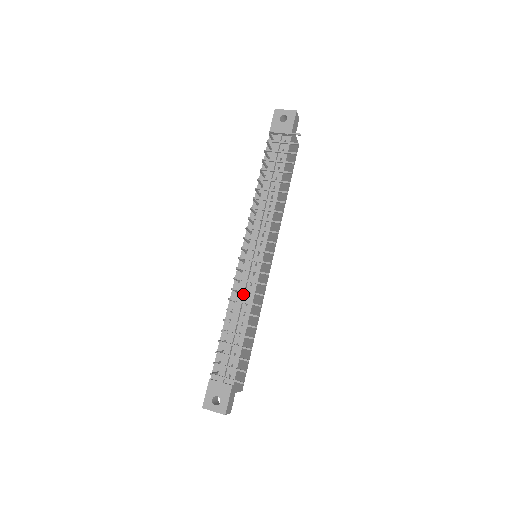
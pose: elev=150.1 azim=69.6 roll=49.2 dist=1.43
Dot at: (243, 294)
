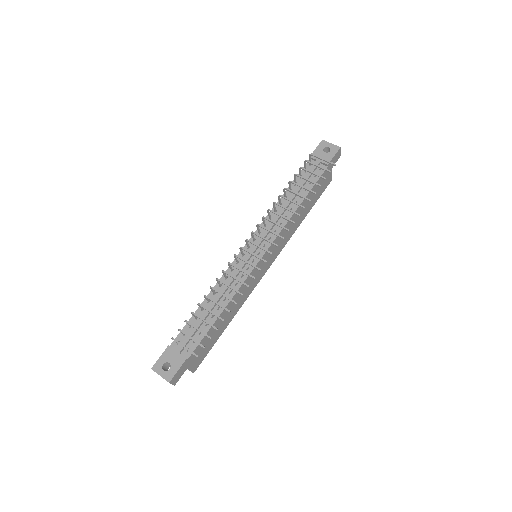
Dot at: (231, 282)
